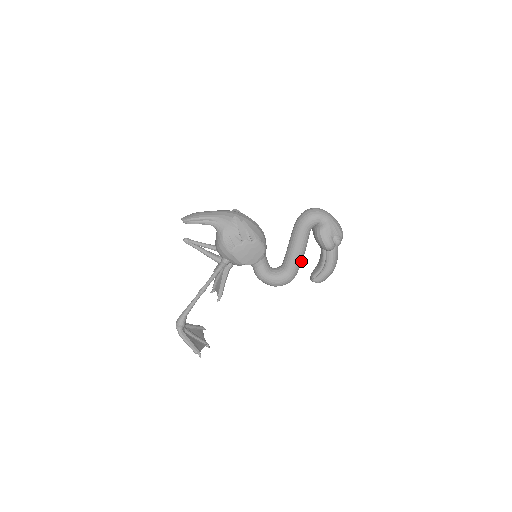
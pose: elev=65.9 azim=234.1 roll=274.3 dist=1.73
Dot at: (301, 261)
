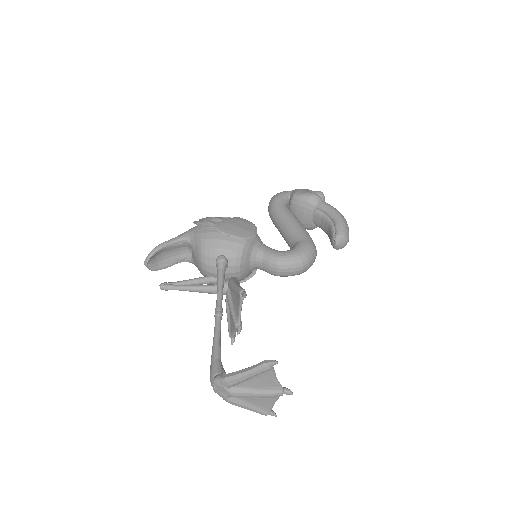
Dot at: (306, 231)
